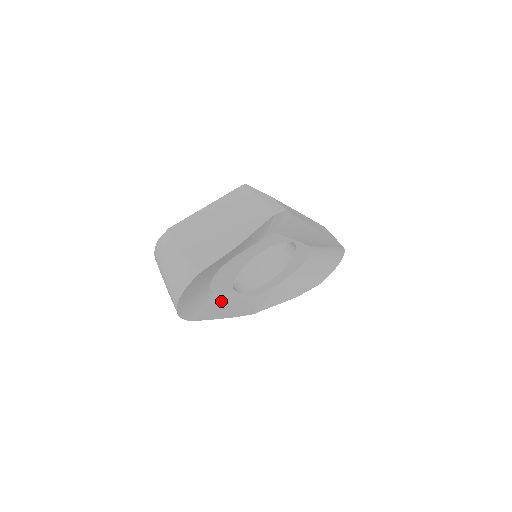
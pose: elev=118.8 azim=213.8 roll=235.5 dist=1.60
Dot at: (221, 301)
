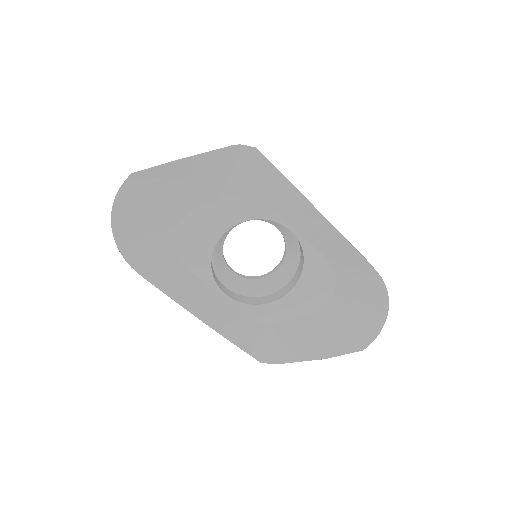
Dot at: (194, 286)
